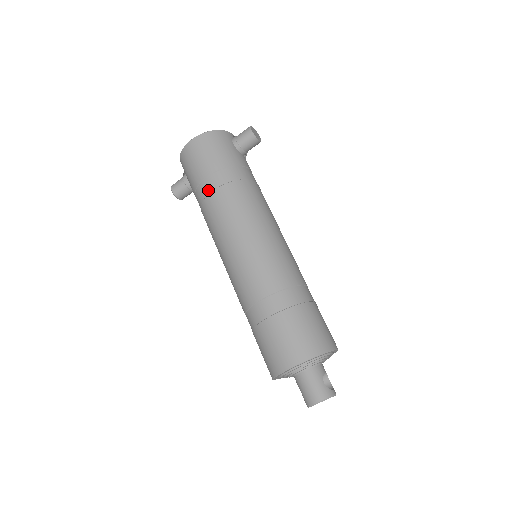
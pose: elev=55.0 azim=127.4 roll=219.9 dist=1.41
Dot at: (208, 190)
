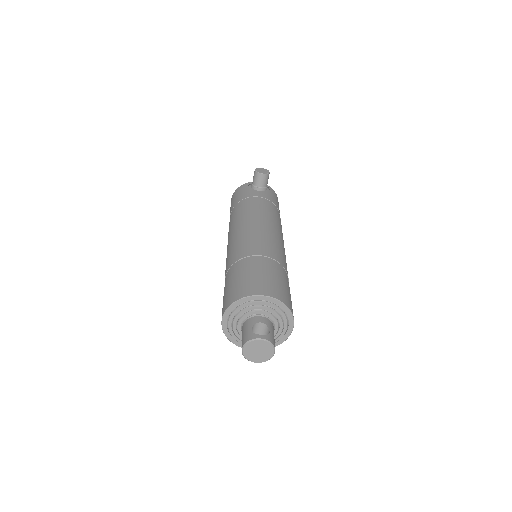
Dot at: occluded
